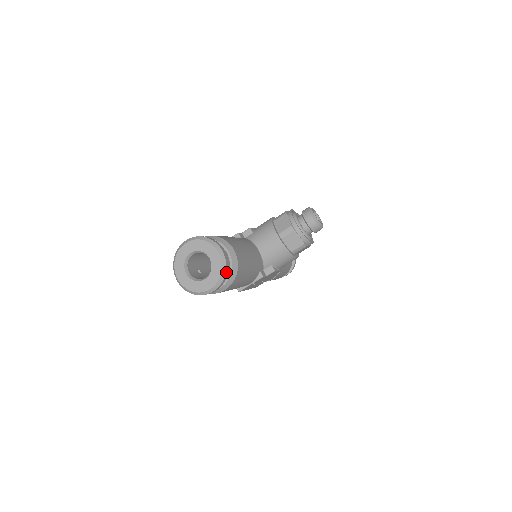
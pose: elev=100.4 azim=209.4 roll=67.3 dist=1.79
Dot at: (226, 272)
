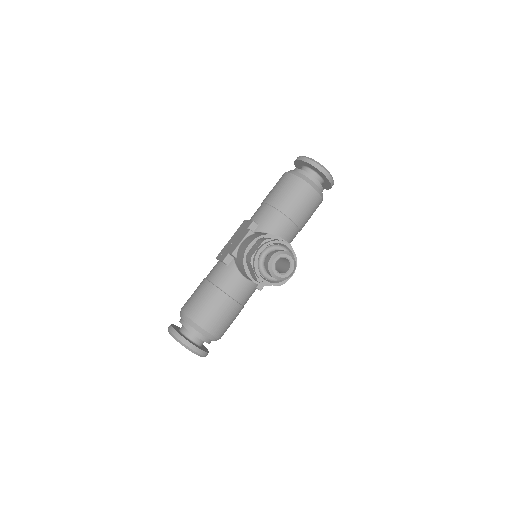
Dot at: (204, 355)
